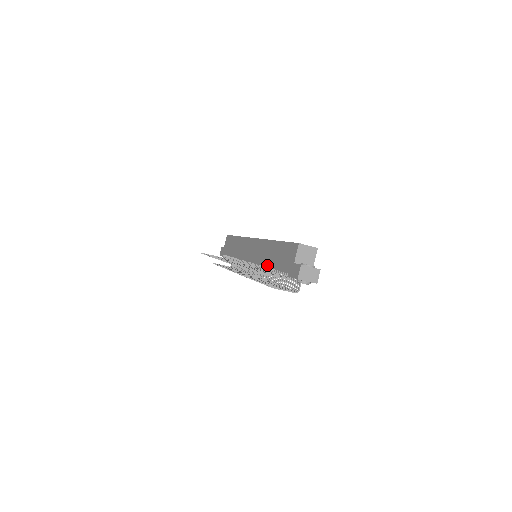
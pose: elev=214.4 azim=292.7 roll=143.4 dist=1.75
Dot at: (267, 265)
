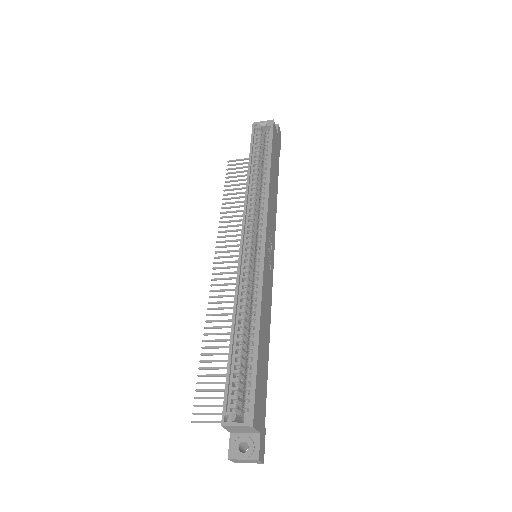
Dot at: occluded
